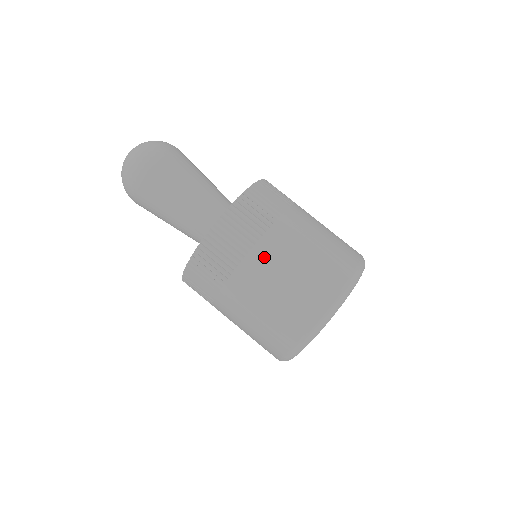
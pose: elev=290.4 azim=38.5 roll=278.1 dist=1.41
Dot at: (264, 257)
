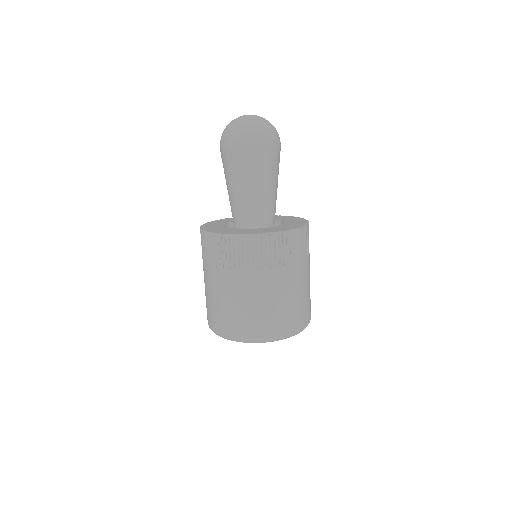
Dot at: (245, 280)
